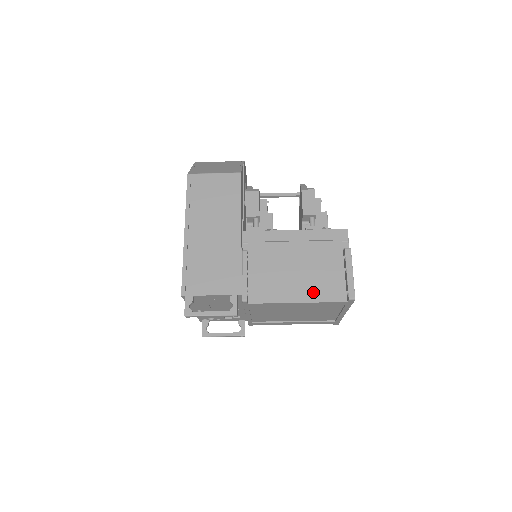
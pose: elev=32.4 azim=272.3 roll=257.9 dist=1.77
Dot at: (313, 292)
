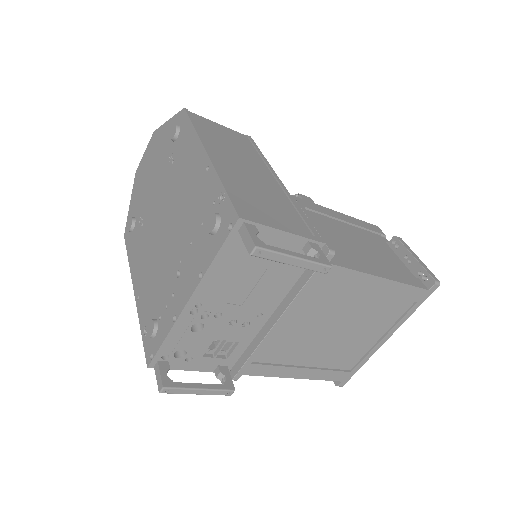
Dot at: (391, 271)
